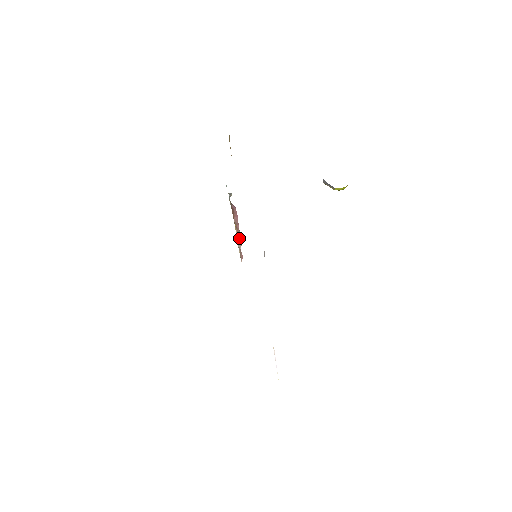
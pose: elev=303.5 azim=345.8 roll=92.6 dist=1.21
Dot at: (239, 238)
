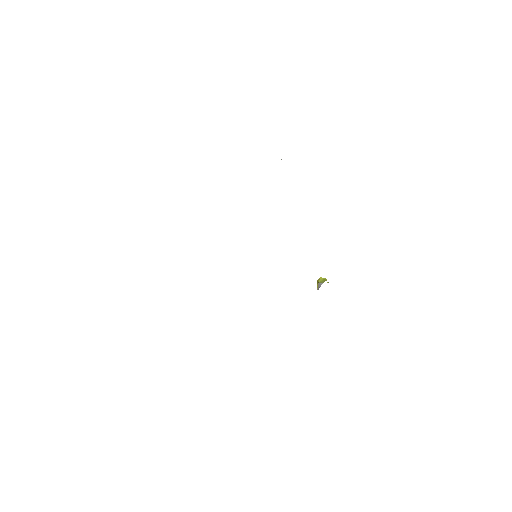
Dot at: occluded
